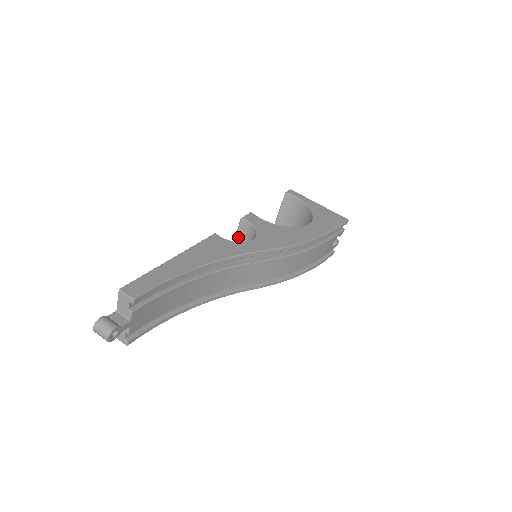
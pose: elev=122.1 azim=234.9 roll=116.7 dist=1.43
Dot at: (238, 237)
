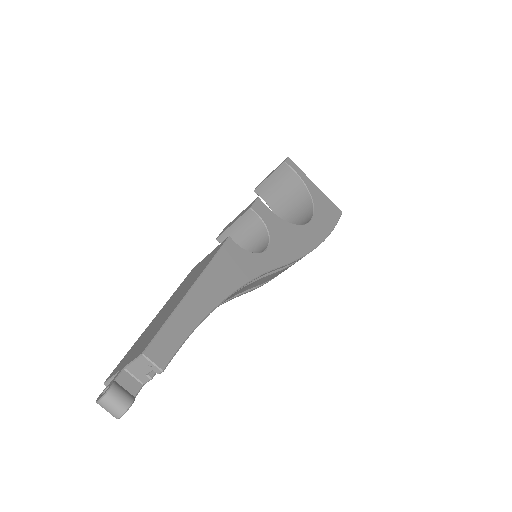
Dot at: (237, 225)
